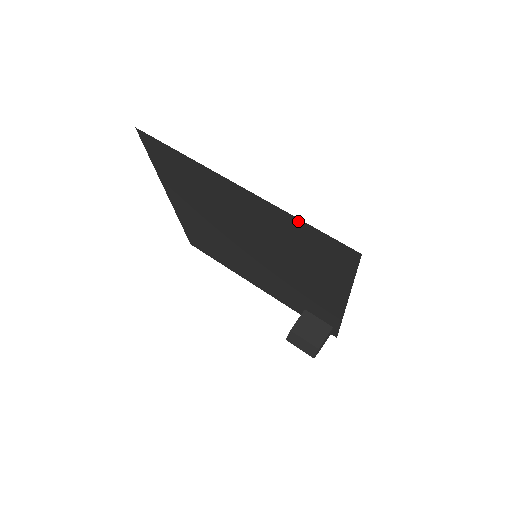
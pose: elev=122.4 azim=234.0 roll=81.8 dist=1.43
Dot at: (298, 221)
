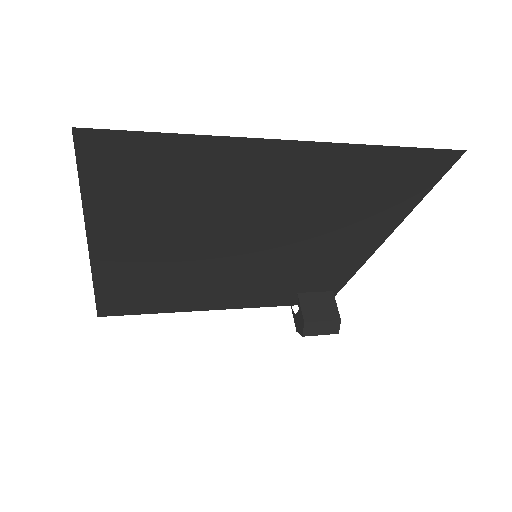
Dot at: (386, 151)
